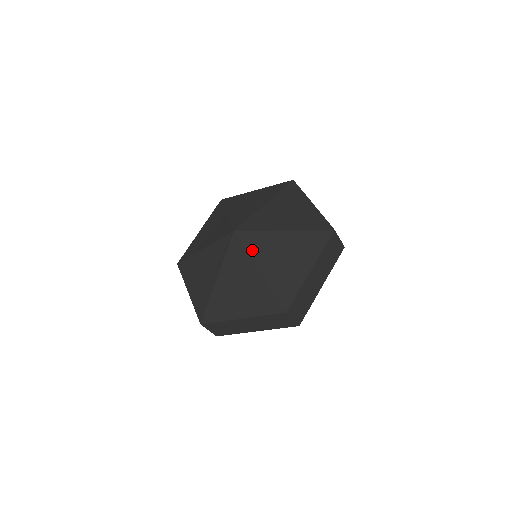
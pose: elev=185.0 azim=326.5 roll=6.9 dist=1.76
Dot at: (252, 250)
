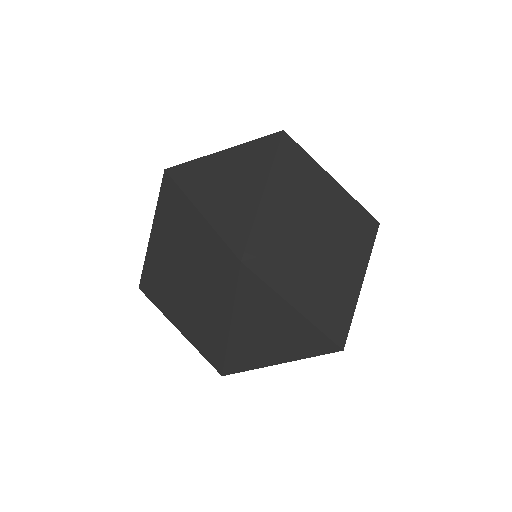
Dot at: (277, 283)
